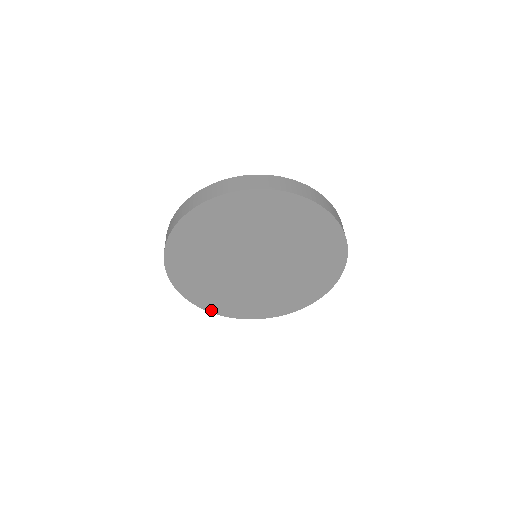
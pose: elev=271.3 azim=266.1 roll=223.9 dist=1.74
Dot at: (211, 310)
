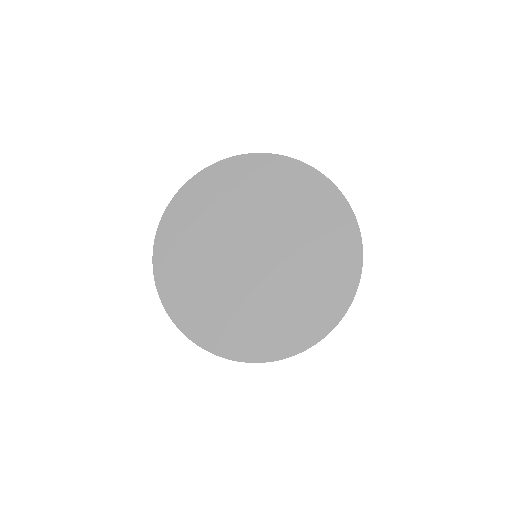
Dot at: (161, 291)
